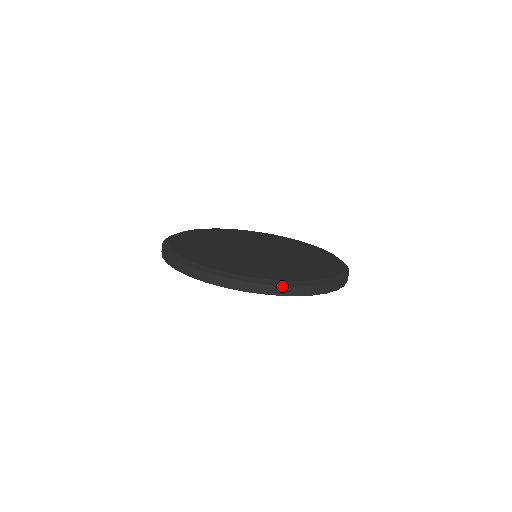
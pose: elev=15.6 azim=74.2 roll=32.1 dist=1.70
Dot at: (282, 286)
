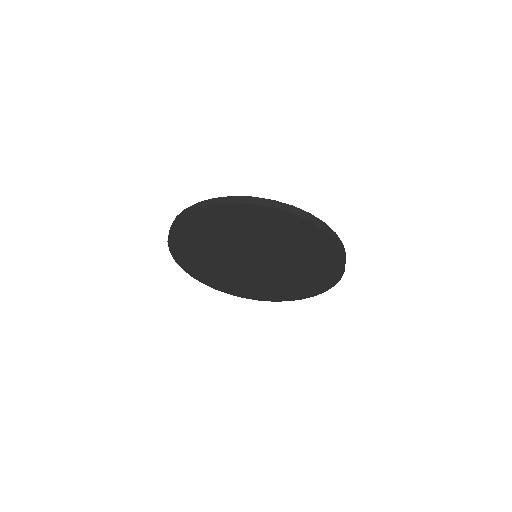
Dot at: (206, 201)
